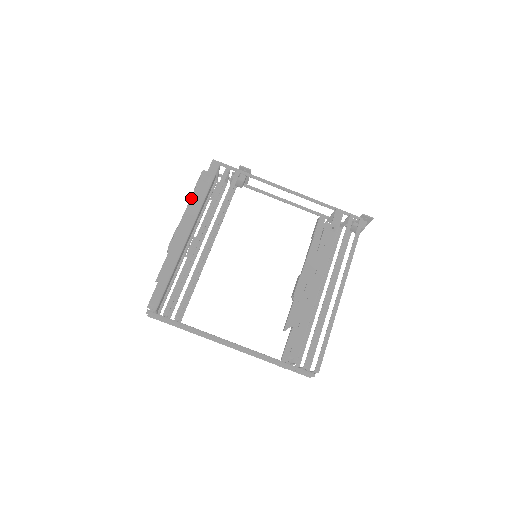
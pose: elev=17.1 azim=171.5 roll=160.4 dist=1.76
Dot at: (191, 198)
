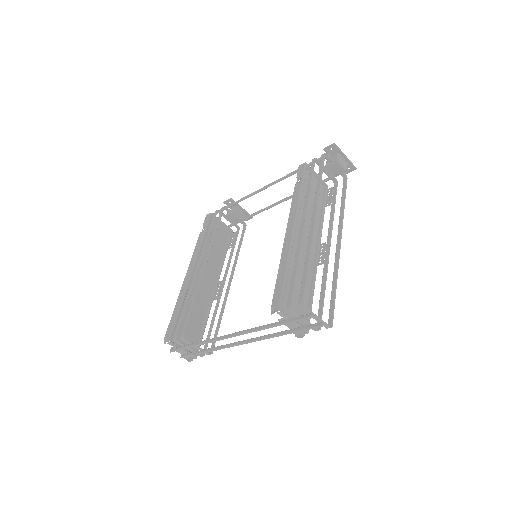
Dot at: occluded
